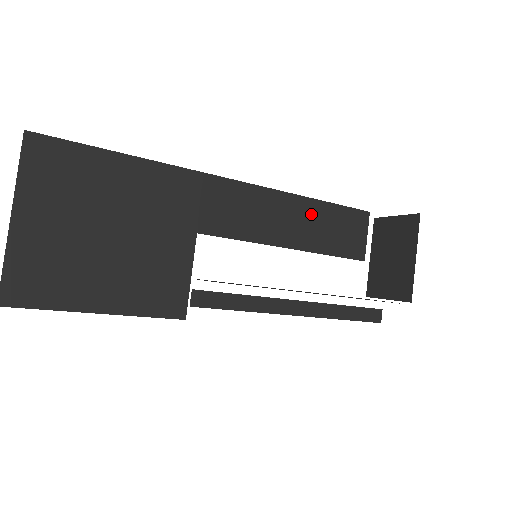
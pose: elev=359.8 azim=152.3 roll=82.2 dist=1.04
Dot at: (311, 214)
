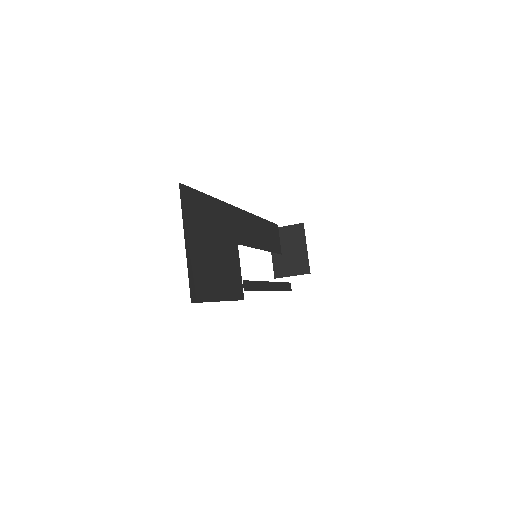
Dot at: (264, 228)
